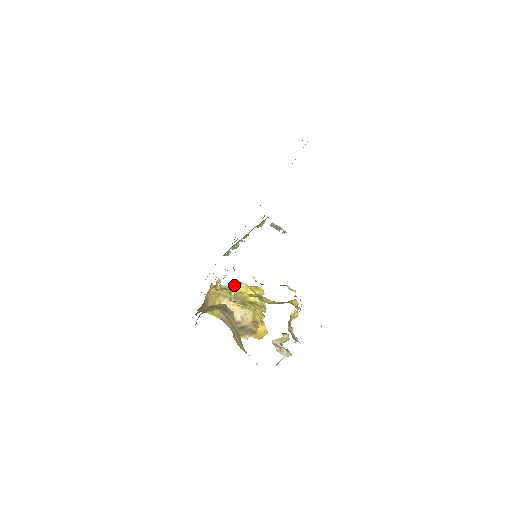
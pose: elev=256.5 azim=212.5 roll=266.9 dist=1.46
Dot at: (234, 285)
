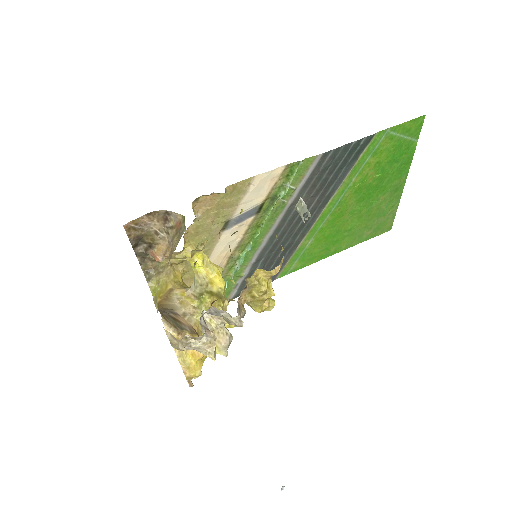
Dot at: occluded
